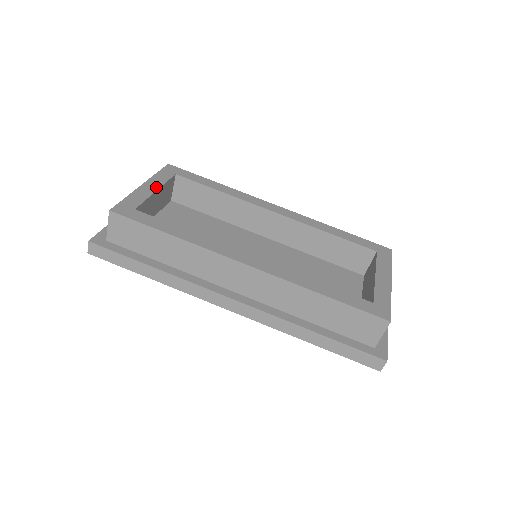
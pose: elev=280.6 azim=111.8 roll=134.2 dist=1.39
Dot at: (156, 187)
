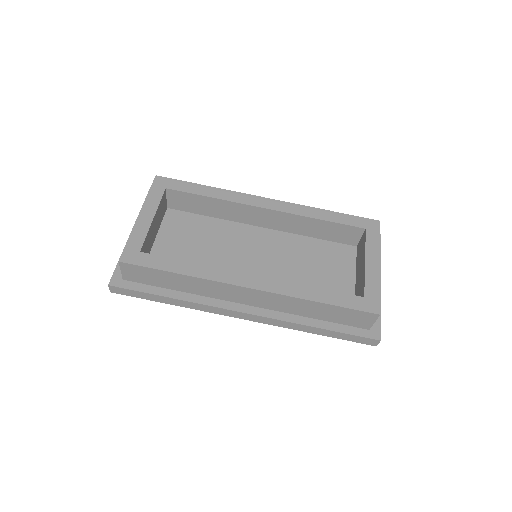
Dot at: (152, 214)
